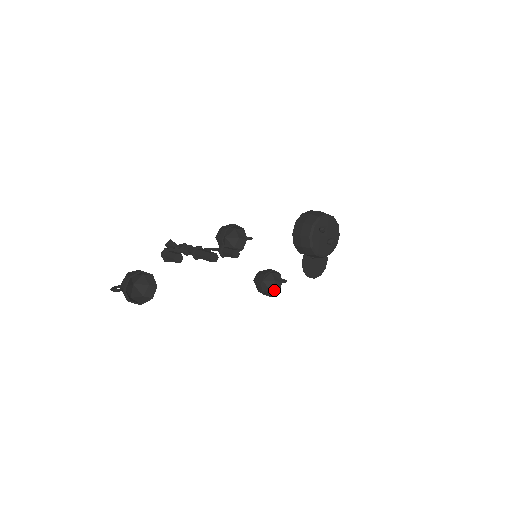
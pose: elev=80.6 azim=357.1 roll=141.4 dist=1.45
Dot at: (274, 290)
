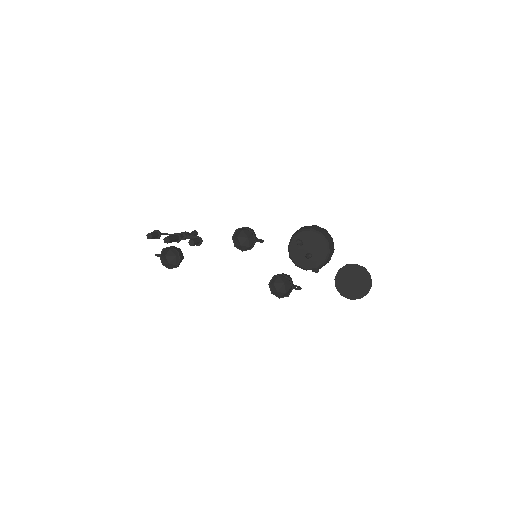
Dot at: (287, 294)
